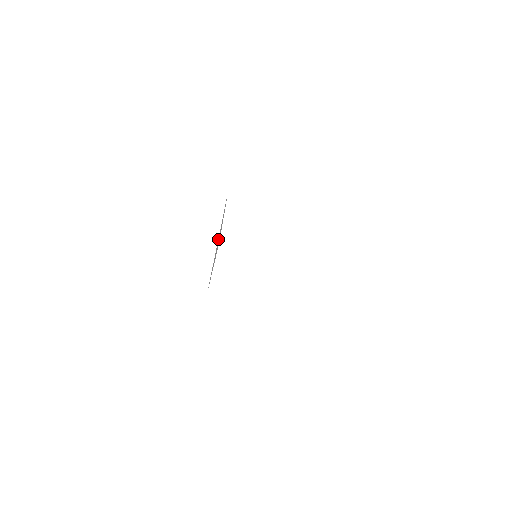
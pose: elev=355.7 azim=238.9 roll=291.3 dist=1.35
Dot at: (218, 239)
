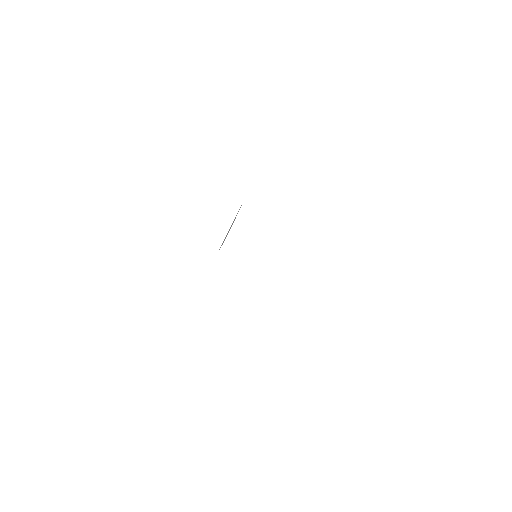
Dot at: (231, 226)
